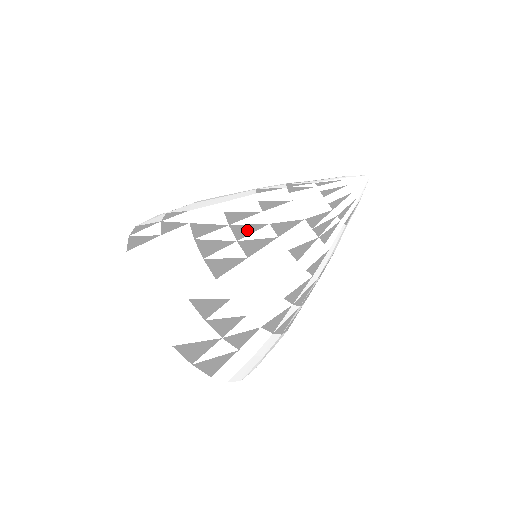
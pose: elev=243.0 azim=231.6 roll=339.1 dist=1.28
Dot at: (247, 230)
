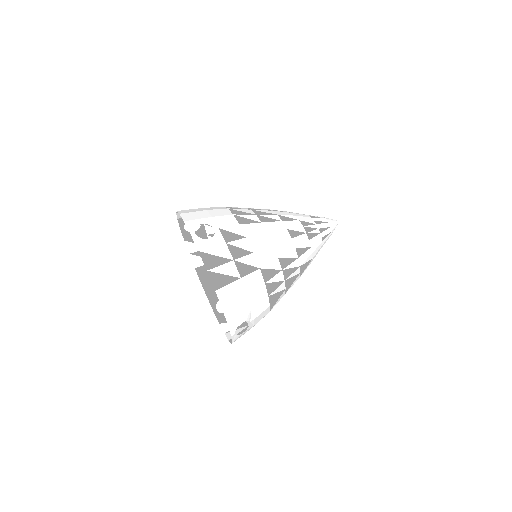
Dot at: (263, 213)
